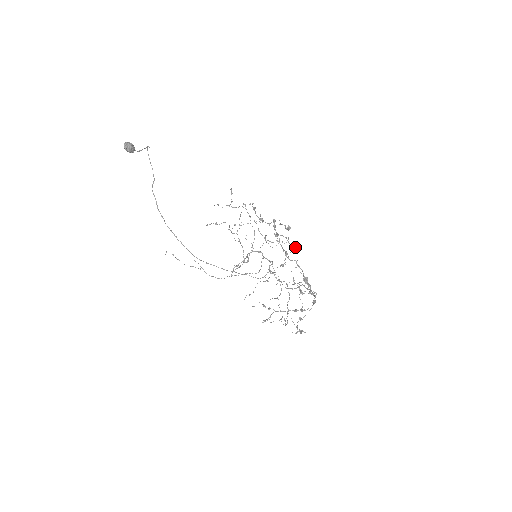
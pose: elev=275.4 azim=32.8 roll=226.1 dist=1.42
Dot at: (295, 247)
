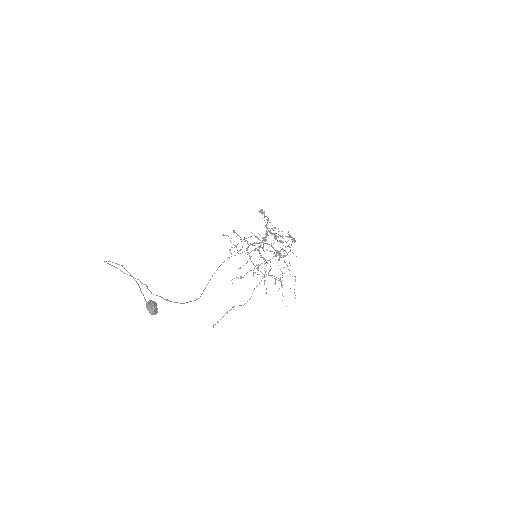
Dot at: occluded
